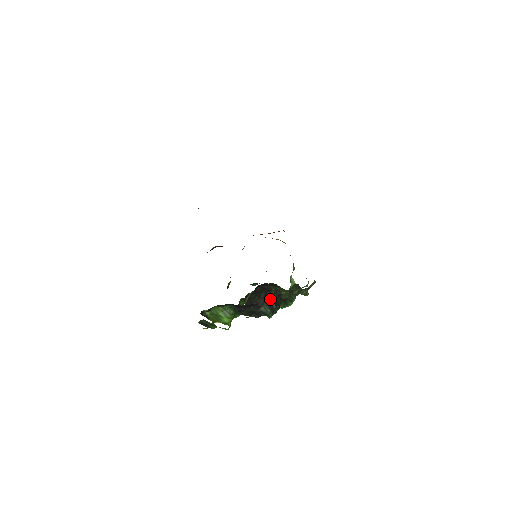
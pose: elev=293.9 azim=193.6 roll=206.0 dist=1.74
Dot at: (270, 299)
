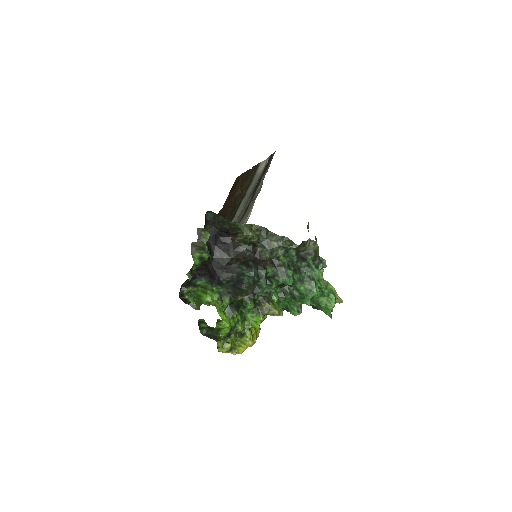
Dot at: (245, 258)
